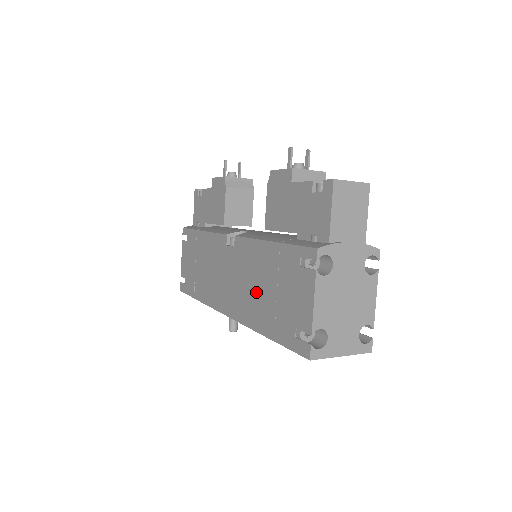
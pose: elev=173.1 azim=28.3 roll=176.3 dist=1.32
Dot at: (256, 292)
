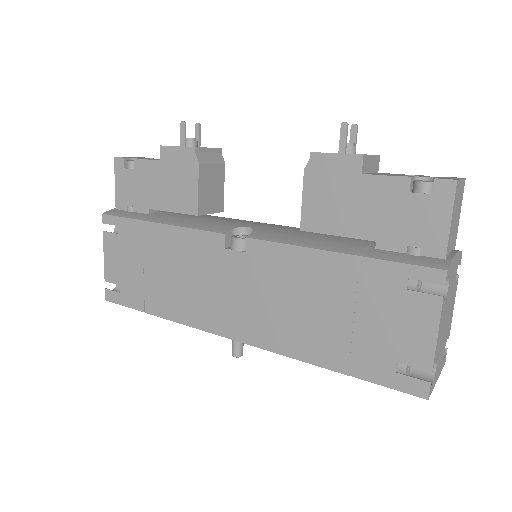
Dot at: (304, 314)
